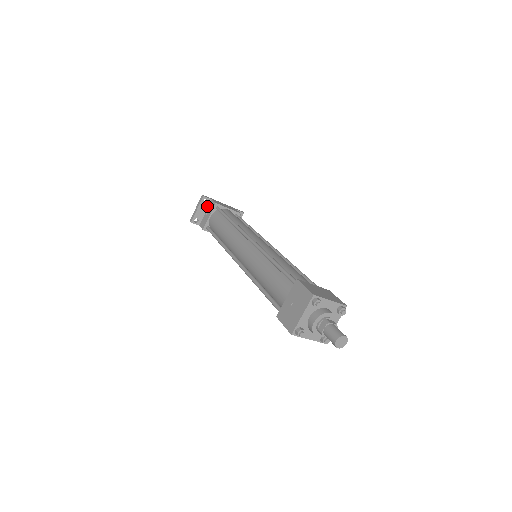
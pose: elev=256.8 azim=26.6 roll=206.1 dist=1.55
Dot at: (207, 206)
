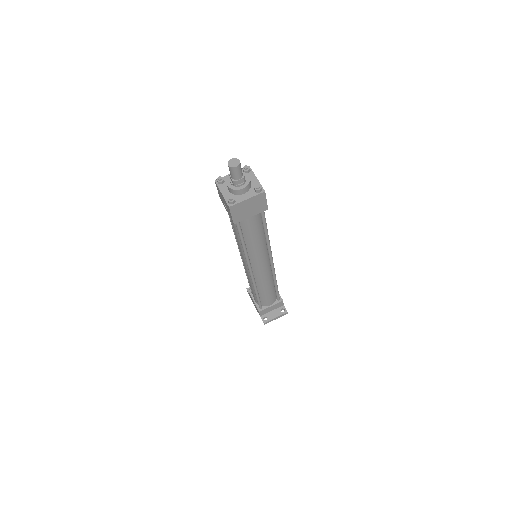
Dot at: occluded
